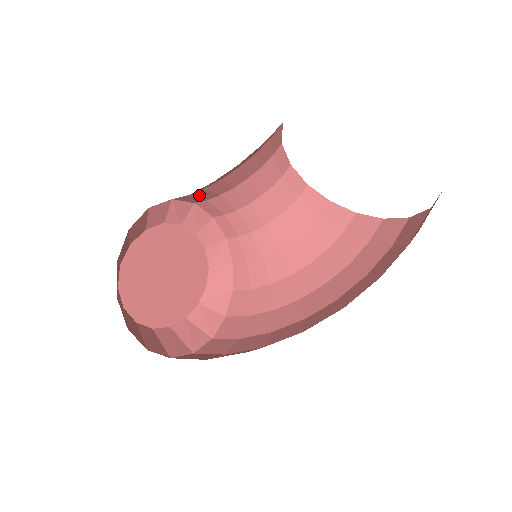
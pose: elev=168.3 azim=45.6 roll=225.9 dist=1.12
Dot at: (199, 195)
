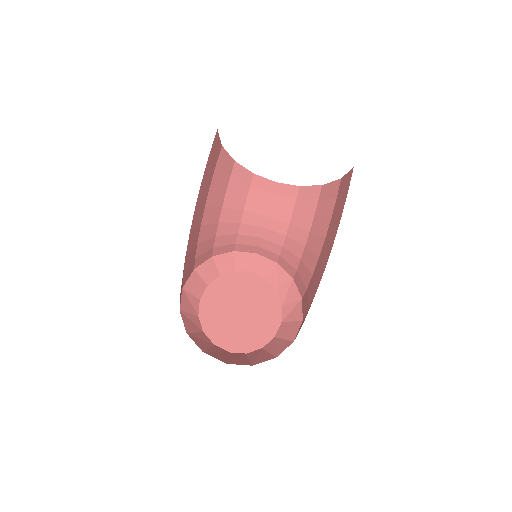
Dot at: (222, 243)
